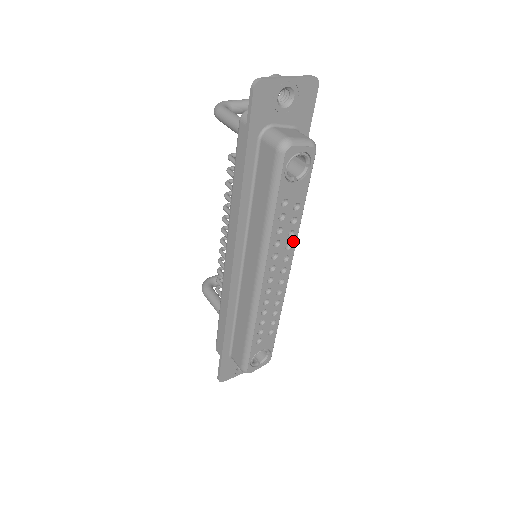
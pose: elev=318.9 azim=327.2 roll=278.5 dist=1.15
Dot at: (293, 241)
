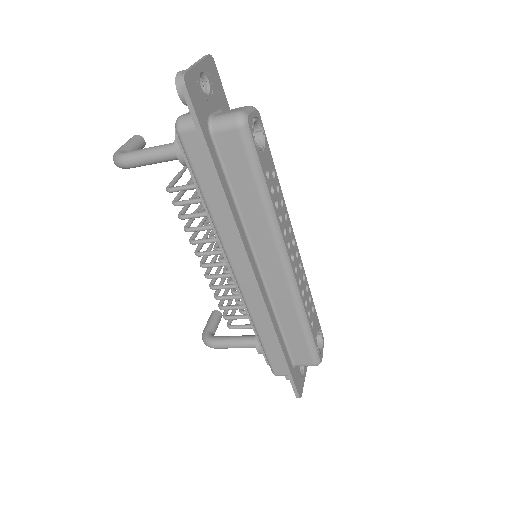
Dot at: (285, 210)
